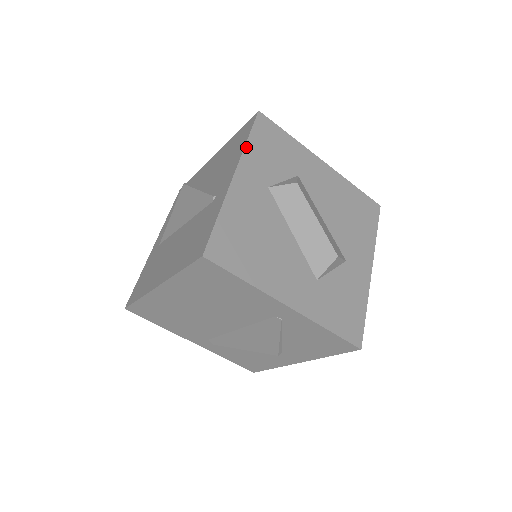
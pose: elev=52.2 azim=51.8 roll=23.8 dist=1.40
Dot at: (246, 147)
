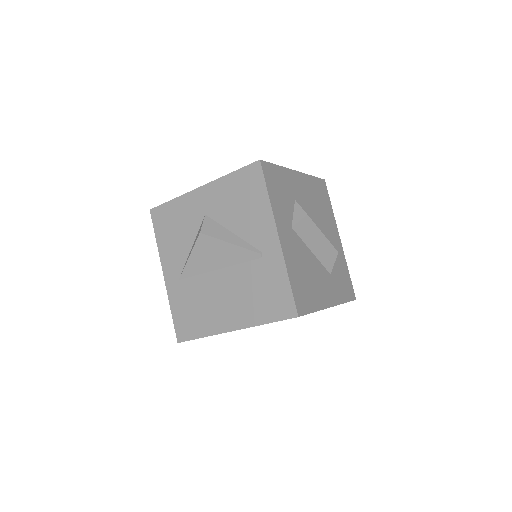
Dot at: (271, 204)
